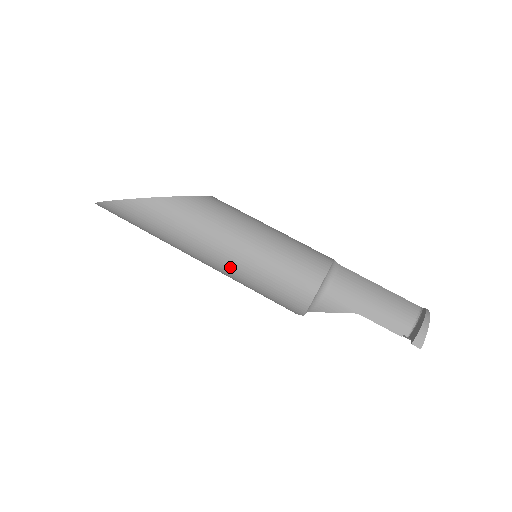
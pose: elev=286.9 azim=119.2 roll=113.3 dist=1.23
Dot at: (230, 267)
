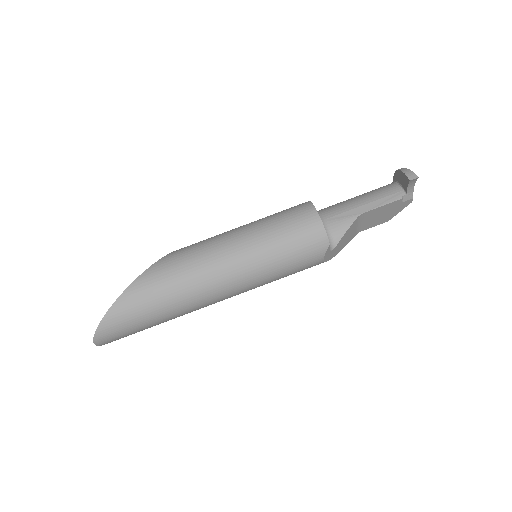
Dot at: (244, 263)
